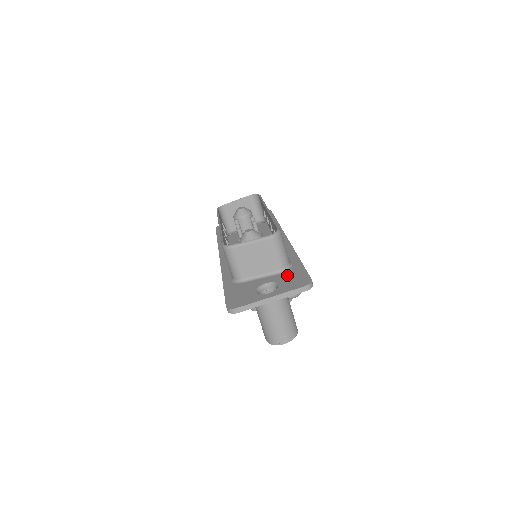
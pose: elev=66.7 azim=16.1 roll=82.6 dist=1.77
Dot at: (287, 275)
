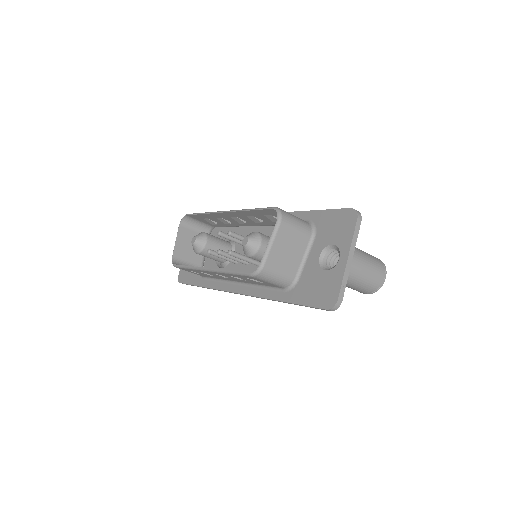
Dot at: (324, 231)
